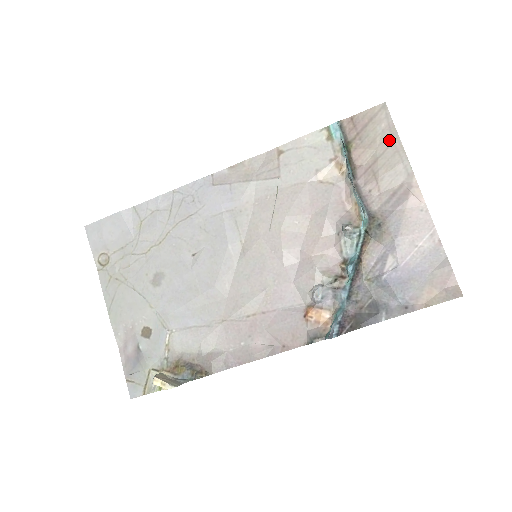
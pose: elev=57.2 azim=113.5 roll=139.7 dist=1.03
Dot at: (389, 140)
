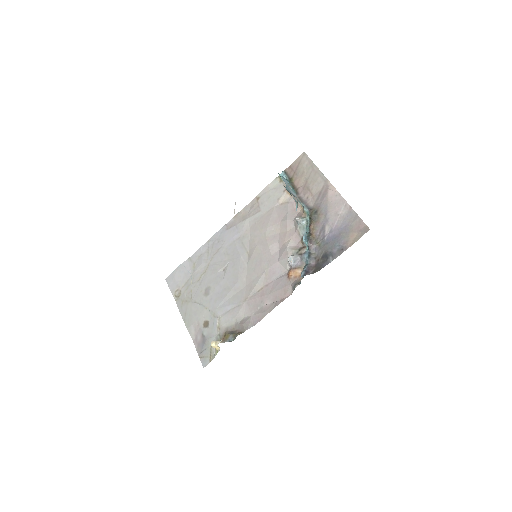
Dot at: (311, 169)
